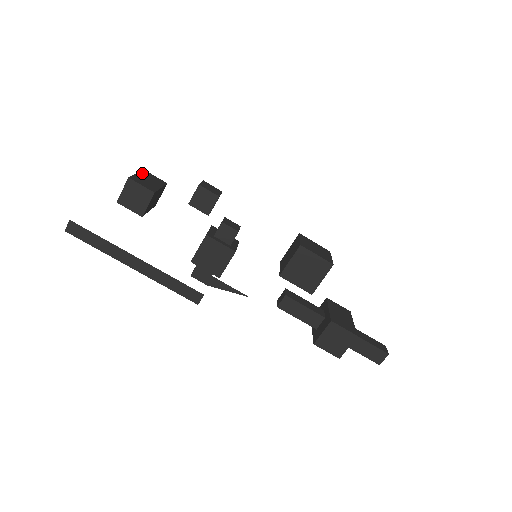
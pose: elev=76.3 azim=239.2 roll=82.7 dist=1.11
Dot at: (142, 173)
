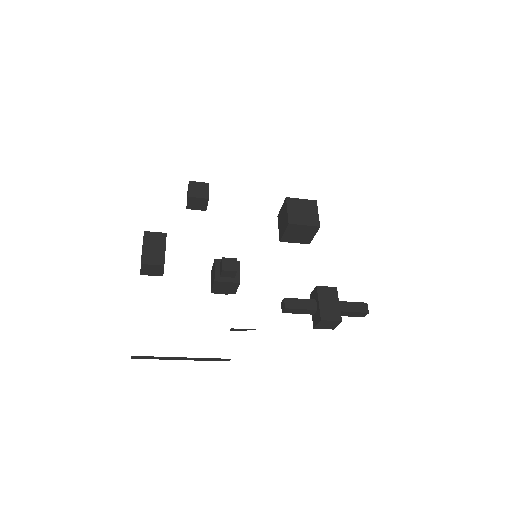
Dot at: (145, 241)
